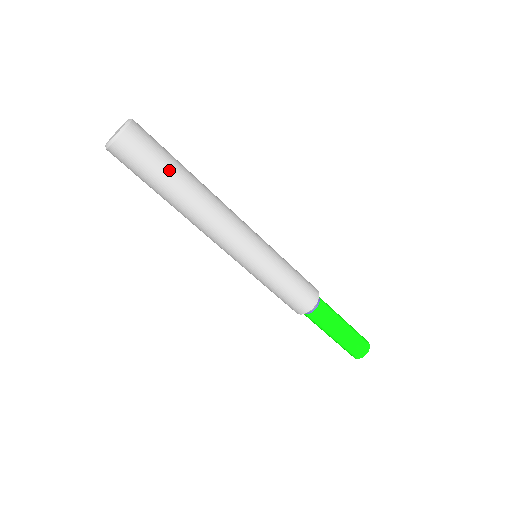
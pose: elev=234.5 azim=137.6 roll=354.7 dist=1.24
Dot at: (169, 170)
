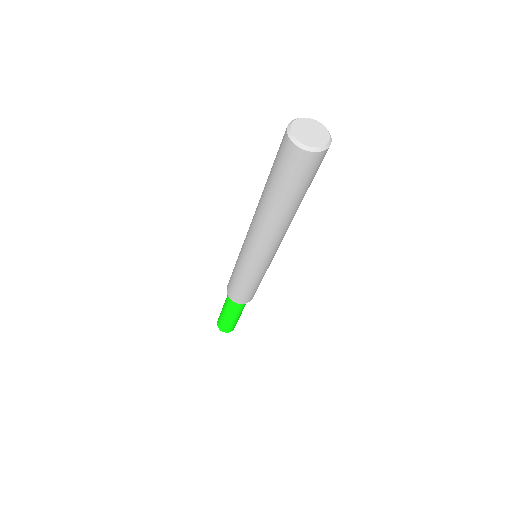
Dot at: occluded
